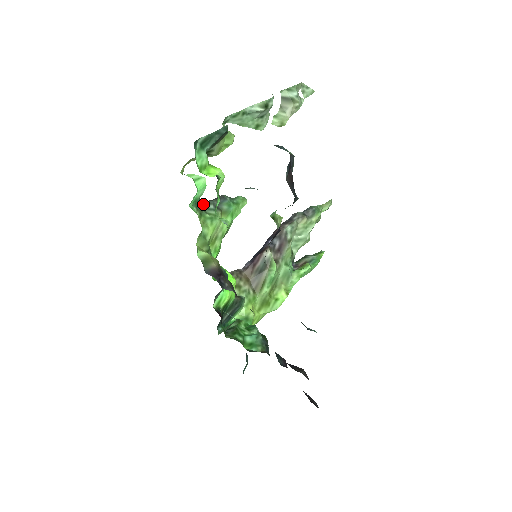
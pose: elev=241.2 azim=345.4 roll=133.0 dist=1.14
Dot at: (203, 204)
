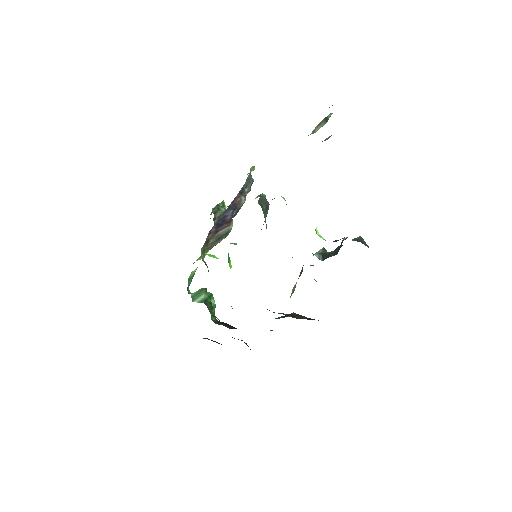
Dot at: (265, 215)
